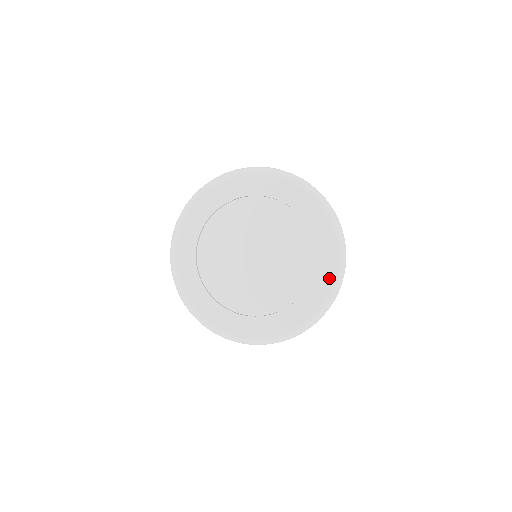
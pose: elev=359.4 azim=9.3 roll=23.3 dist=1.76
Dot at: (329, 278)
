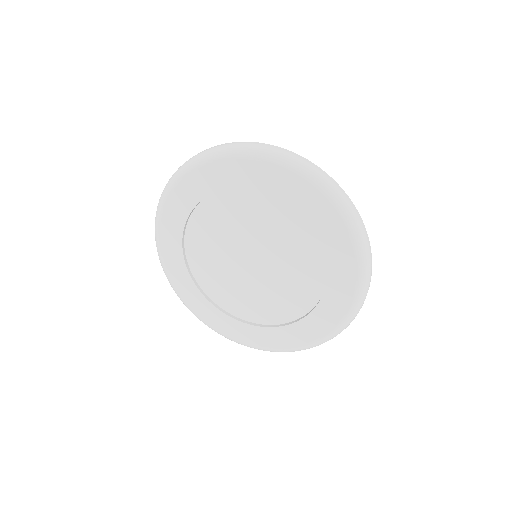
Dot at: (333, 219)
